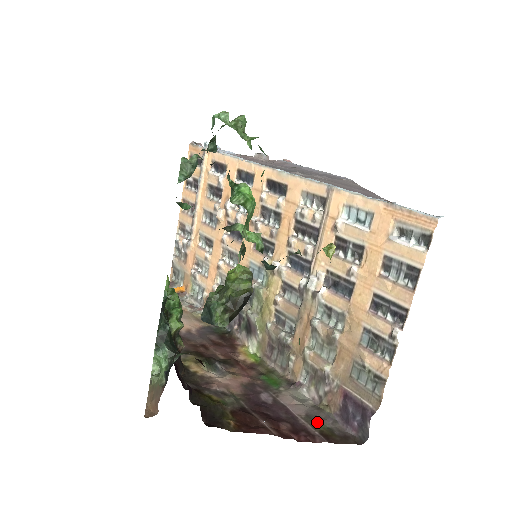
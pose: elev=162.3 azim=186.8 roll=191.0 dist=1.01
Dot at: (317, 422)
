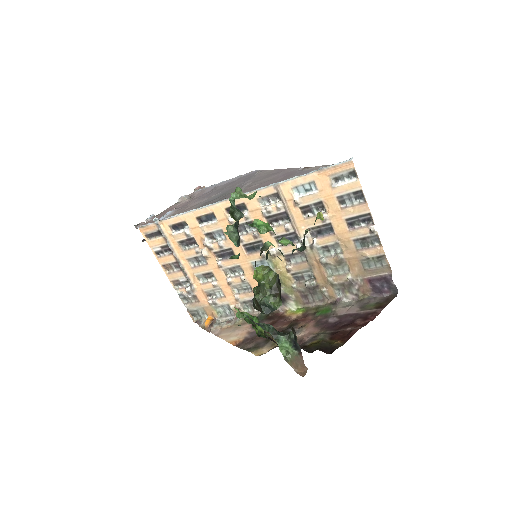
Dot at: (368, 306)
